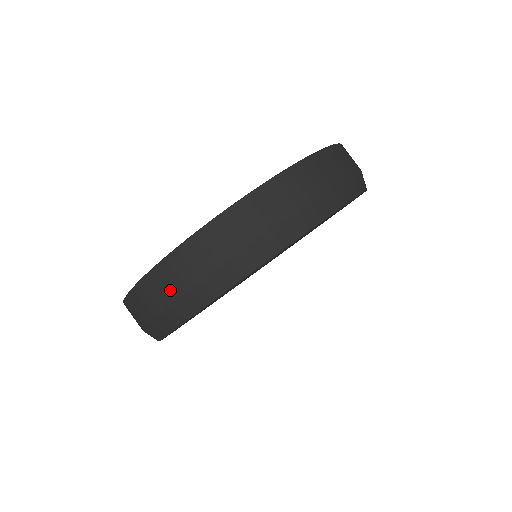
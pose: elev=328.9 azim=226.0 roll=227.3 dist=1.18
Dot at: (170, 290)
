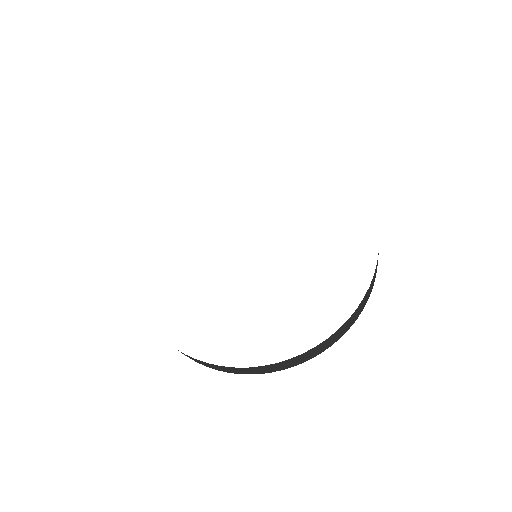
Dot at: occluded
